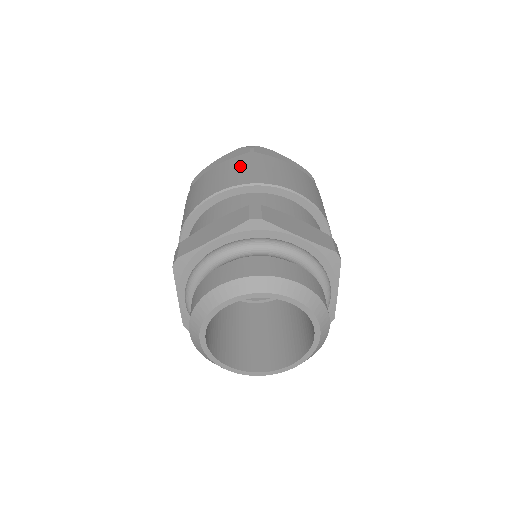
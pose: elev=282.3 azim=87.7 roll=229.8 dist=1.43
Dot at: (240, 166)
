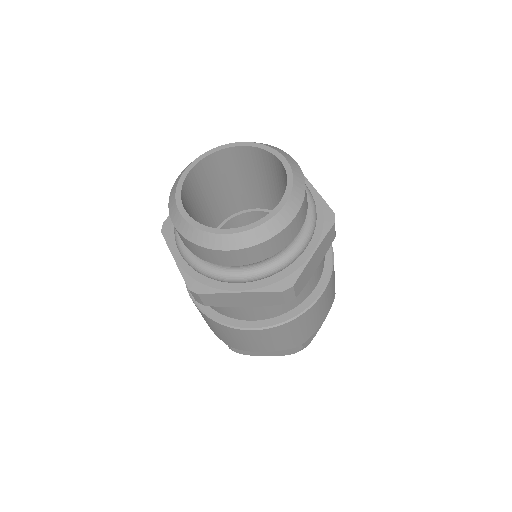
Dot at: occluded
